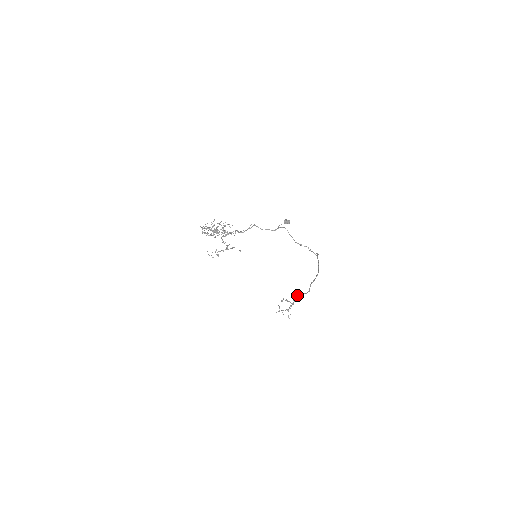
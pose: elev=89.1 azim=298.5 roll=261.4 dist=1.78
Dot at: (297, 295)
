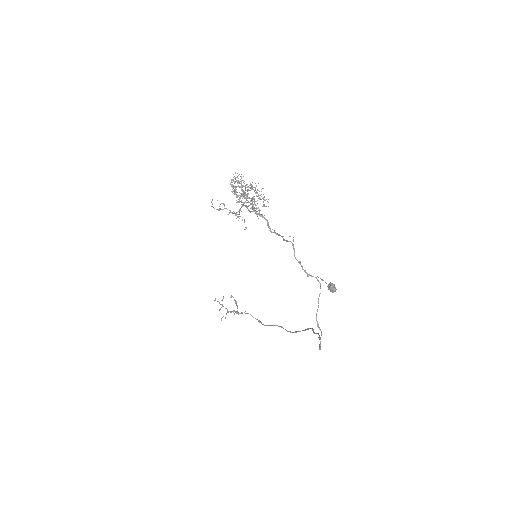
Dot at: occluded
